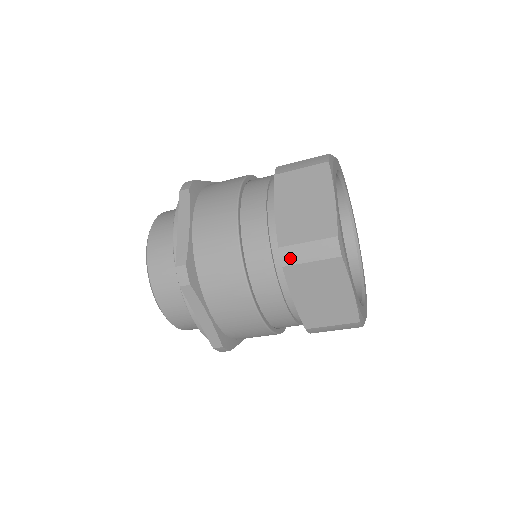
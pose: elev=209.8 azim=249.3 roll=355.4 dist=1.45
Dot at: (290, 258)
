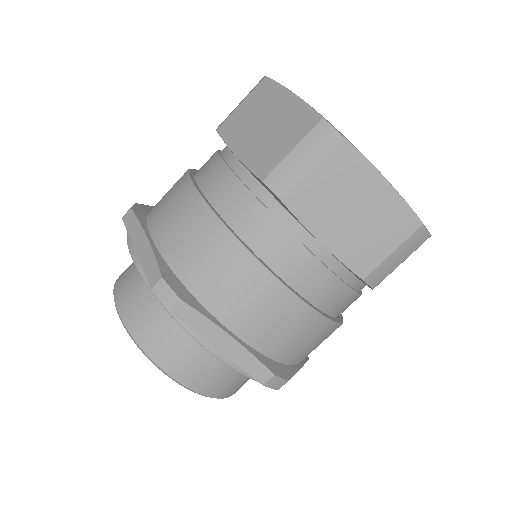
Dot at: (283, 183)
